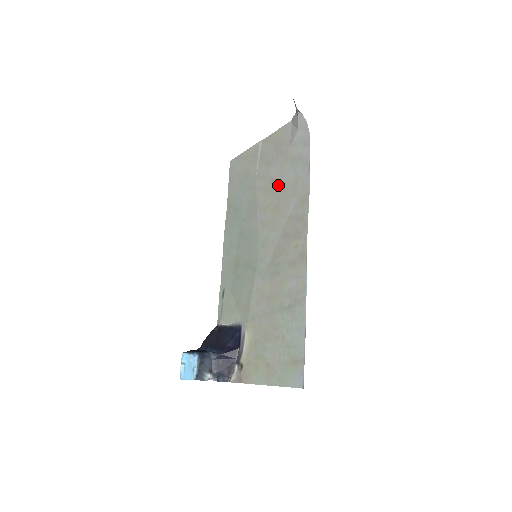
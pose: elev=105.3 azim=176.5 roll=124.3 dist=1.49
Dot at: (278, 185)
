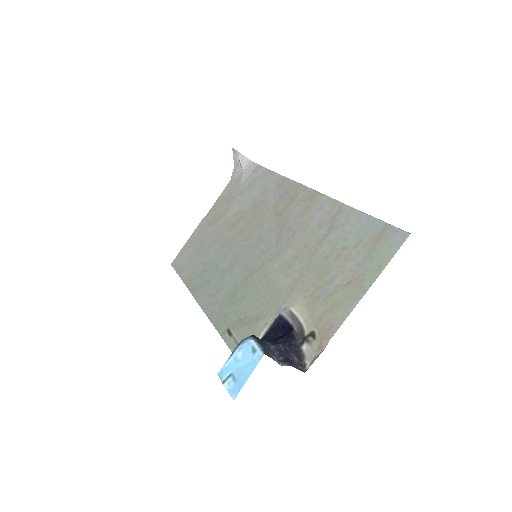
Dot at: (245, 209)
